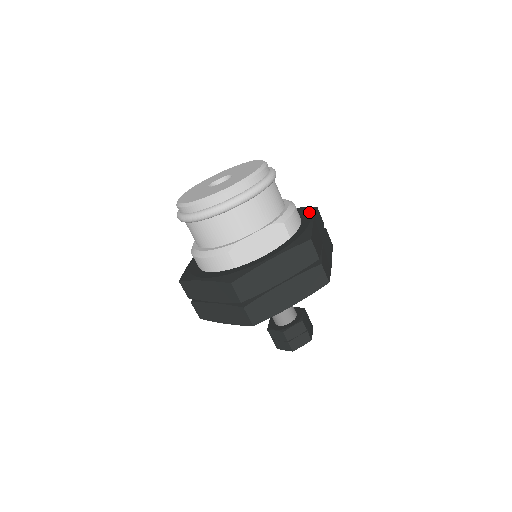
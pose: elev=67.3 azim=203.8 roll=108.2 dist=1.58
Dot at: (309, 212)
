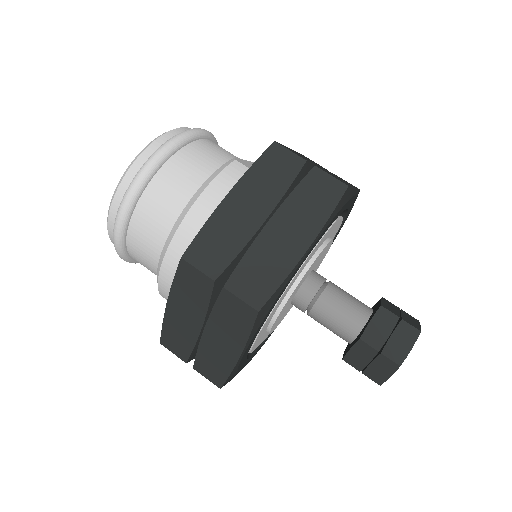
Dot at: occluded
